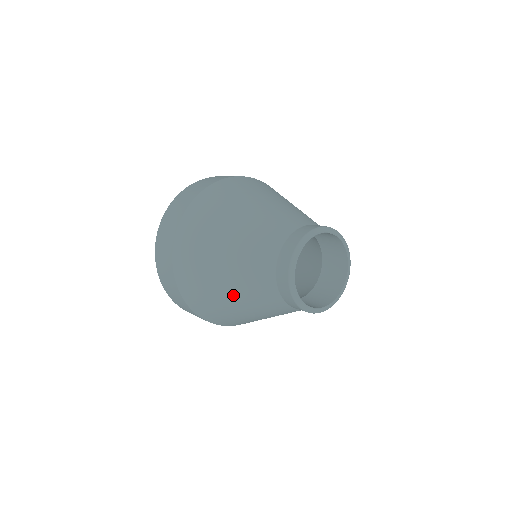
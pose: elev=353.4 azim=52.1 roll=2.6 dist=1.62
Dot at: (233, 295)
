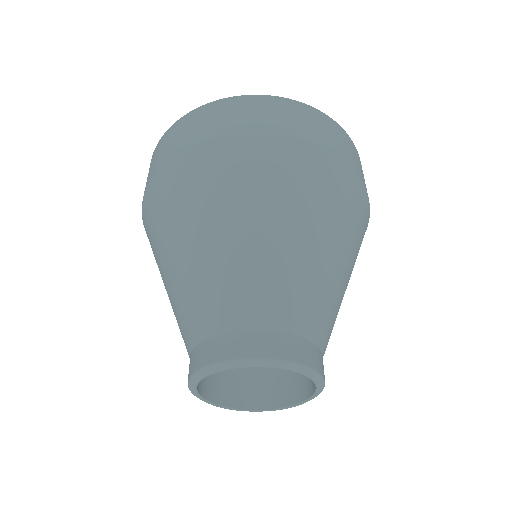
Dot at: occluded
